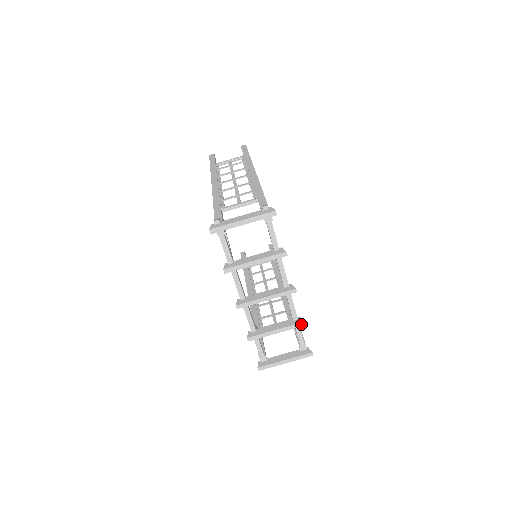
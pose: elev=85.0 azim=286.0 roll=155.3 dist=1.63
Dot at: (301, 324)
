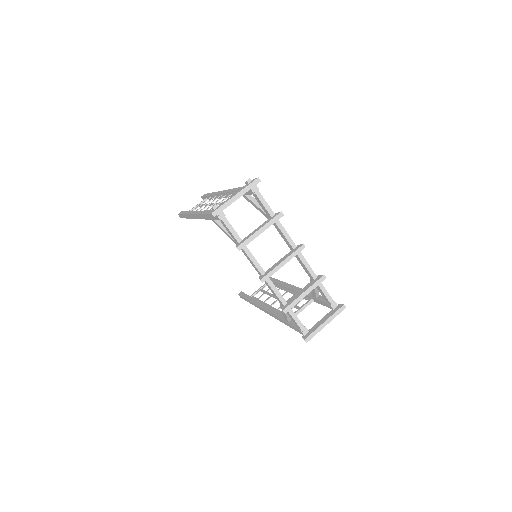
Dot at: (322, 278)
